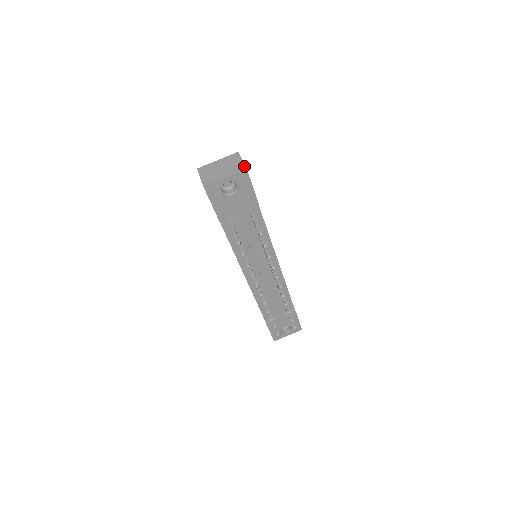
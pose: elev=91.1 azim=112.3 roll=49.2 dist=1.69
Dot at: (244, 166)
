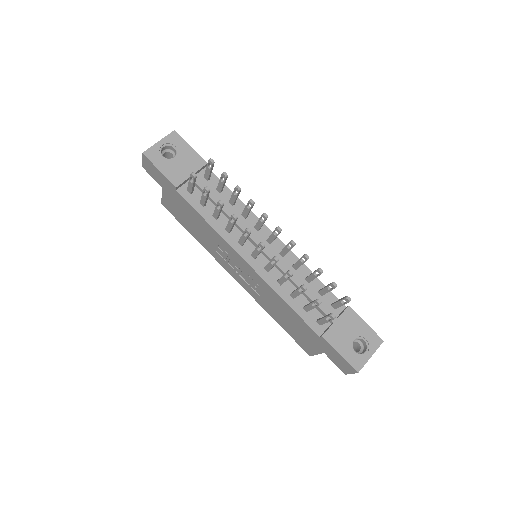
Dot at: (173, 133)
